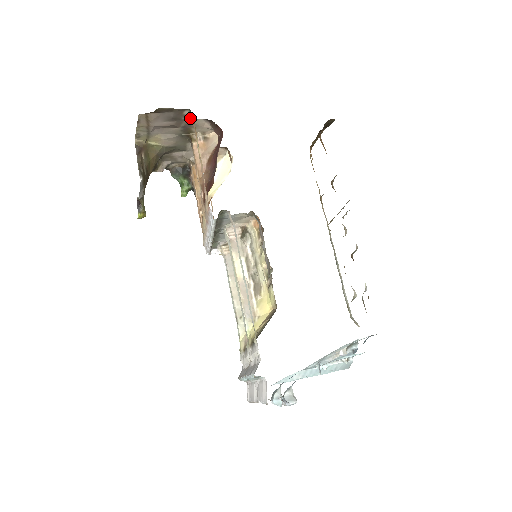
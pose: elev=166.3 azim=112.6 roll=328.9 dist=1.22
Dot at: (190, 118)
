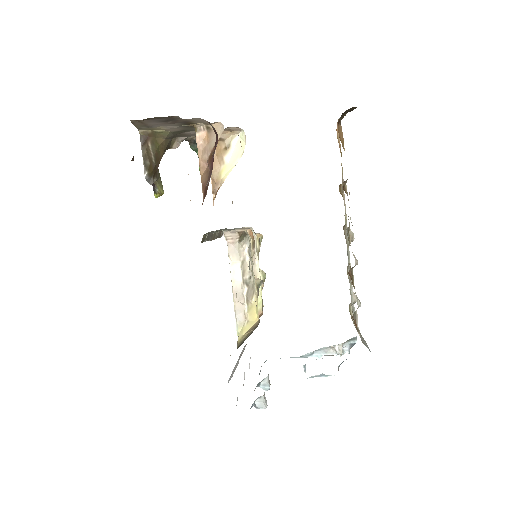
Dot at: (184, 119)
